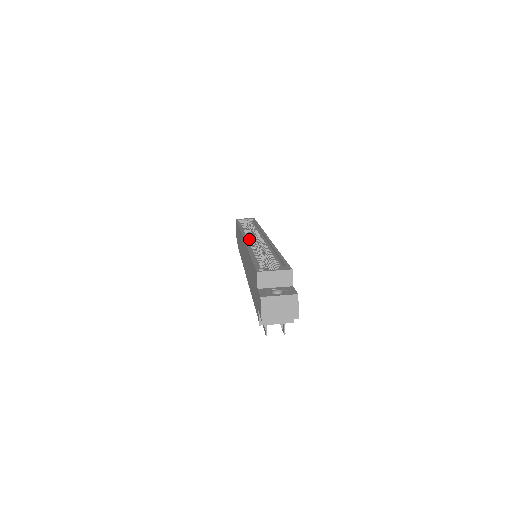
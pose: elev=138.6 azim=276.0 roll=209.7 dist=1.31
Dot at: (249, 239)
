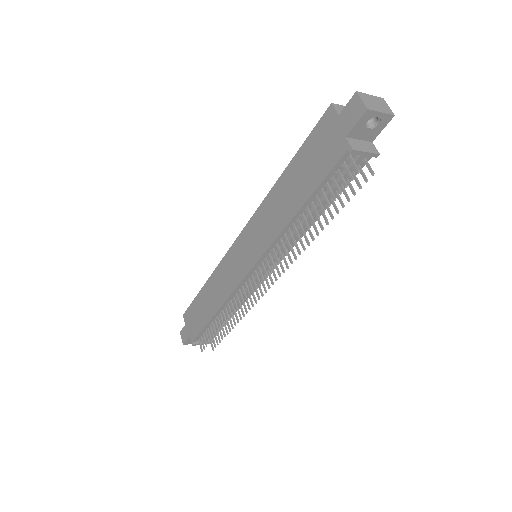
Dot at: occluded
